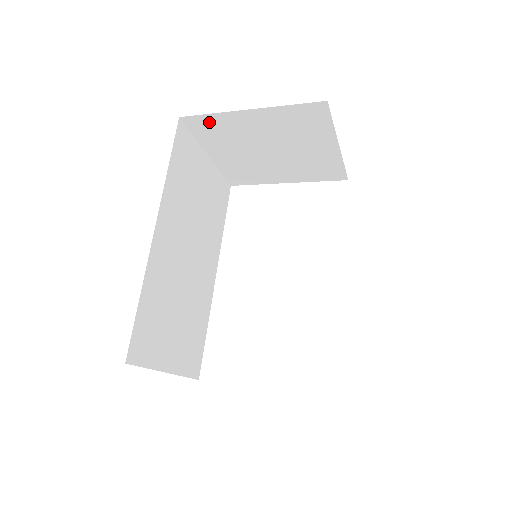
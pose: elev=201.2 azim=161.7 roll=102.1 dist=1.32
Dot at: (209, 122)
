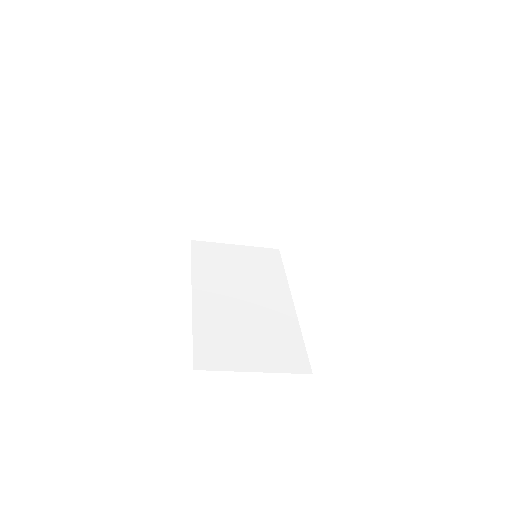
Dot at: (201, 226)
